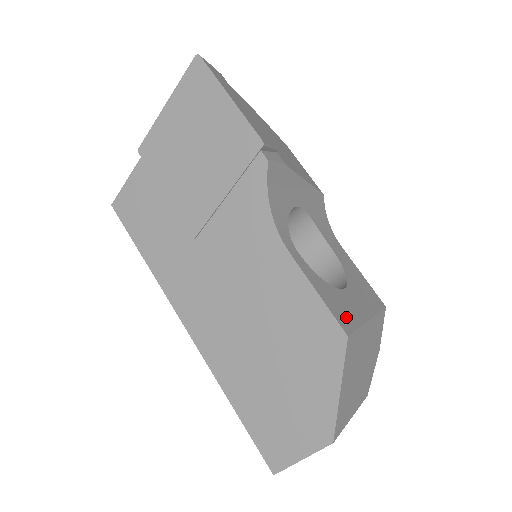
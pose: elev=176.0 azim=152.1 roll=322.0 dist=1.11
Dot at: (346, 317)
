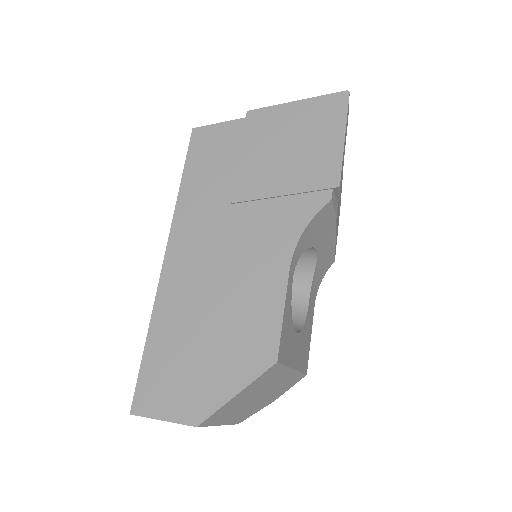
Dot at: (285, 350)
